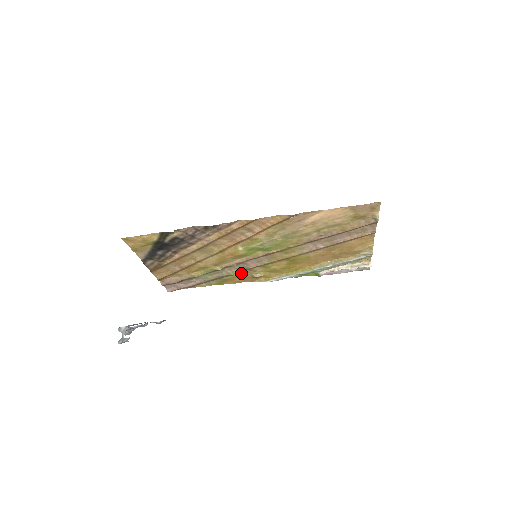
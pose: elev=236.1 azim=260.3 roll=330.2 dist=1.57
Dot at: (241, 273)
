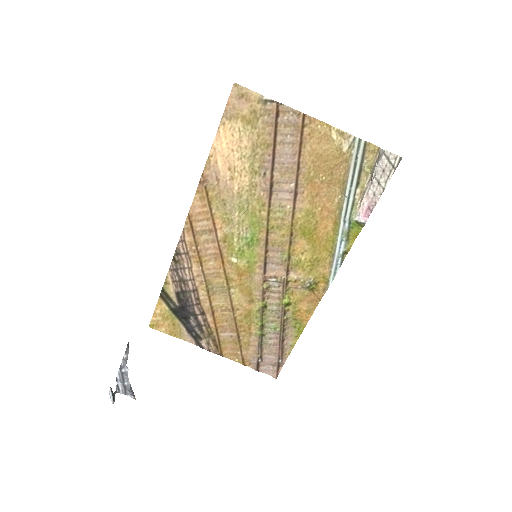
Dot at: (293, 295)
